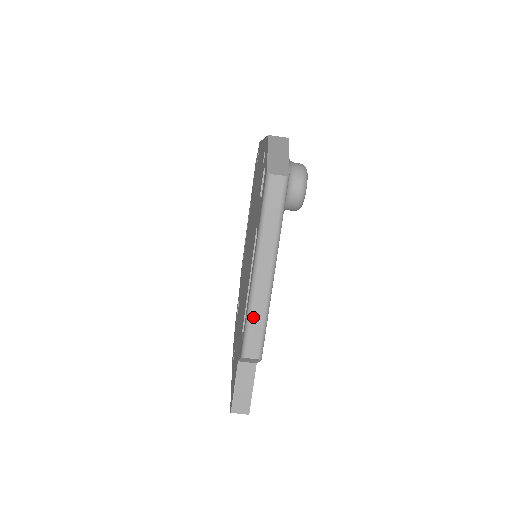
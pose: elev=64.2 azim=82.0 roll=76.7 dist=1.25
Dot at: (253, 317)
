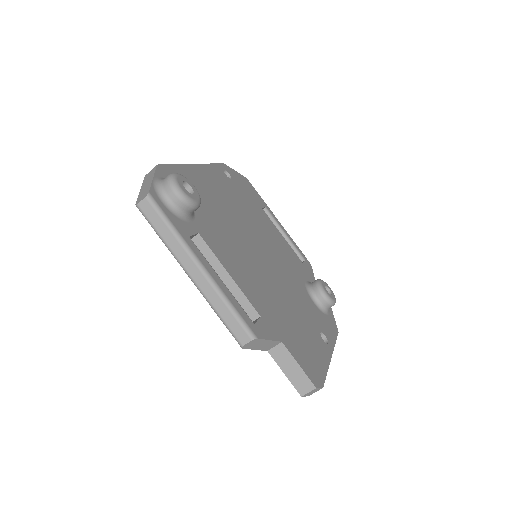
Dot at: (219, 311)
